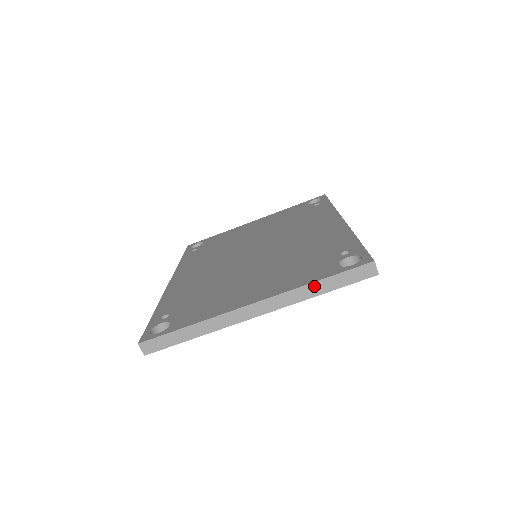
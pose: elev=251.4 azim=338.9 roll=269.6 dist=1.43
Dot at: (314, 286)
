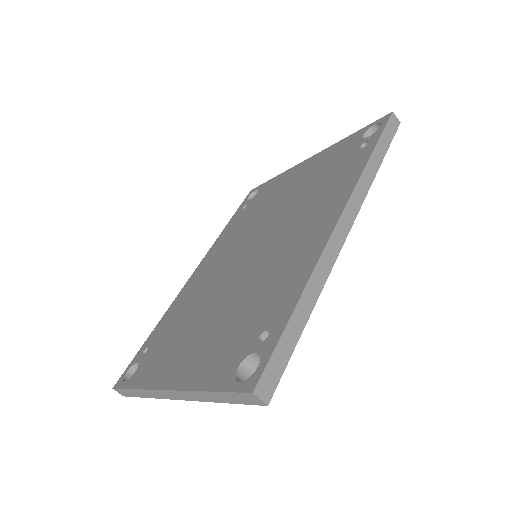
Dot at: (206, 394)
